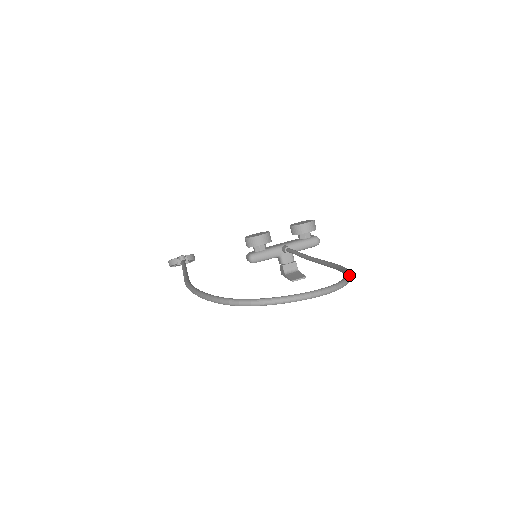
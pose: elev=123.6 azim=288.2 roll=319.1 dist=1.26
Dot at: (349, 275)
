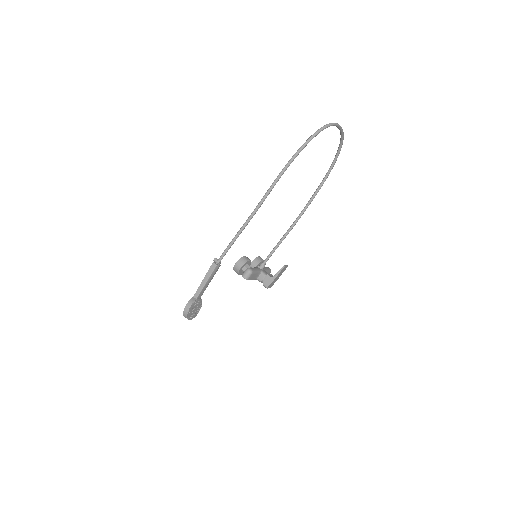
Dot at: (336, 156)
